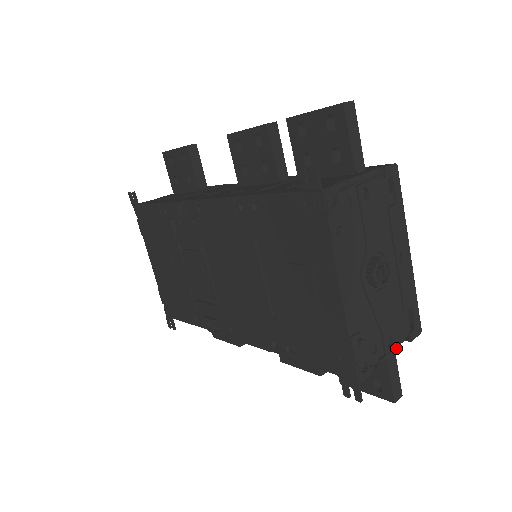
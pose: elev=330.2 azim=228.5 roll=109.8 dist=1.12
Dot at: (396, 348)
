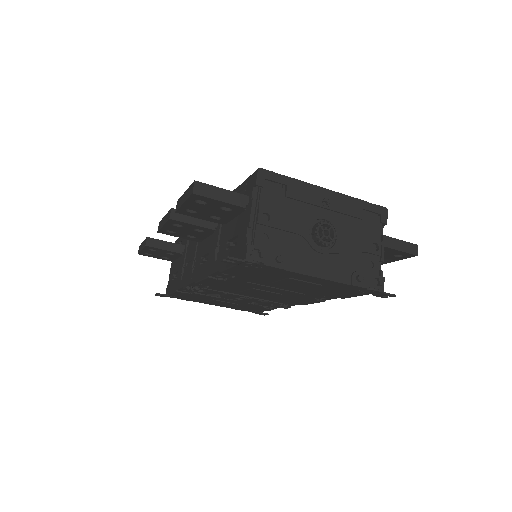
Dot at: (383, 241)
